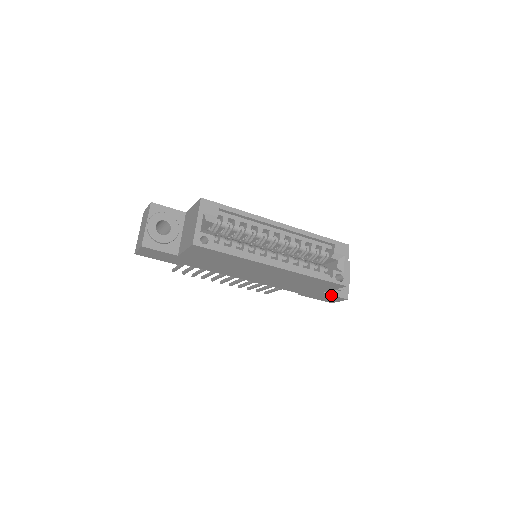
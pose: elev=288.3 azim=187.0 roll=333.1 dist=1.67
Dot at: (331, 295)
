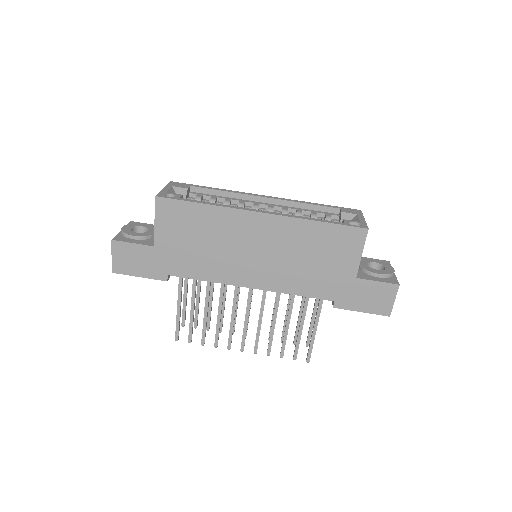
Dot at: (371, 281)
